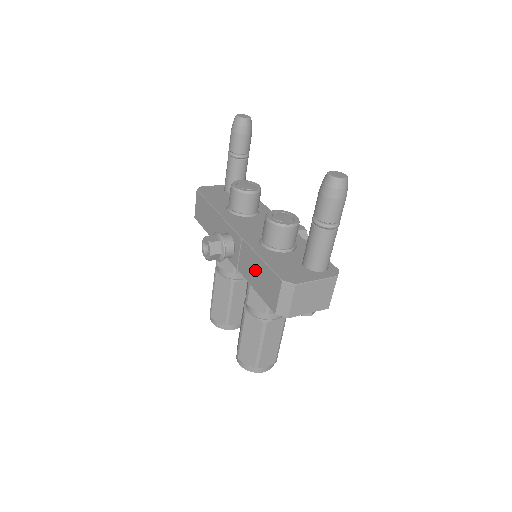
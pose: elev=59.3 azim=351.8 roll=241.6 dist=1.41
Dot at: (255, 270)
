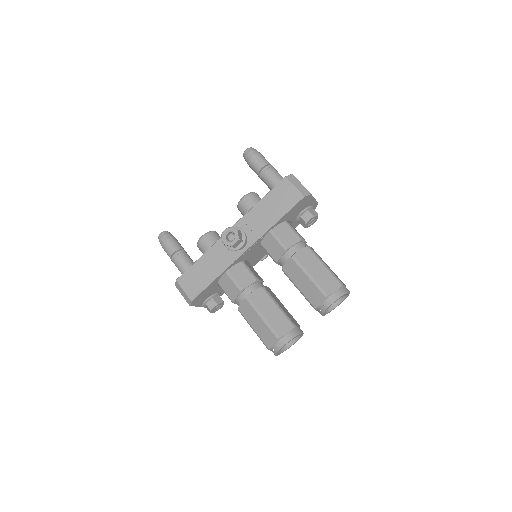
Dot at: (268, 209)
